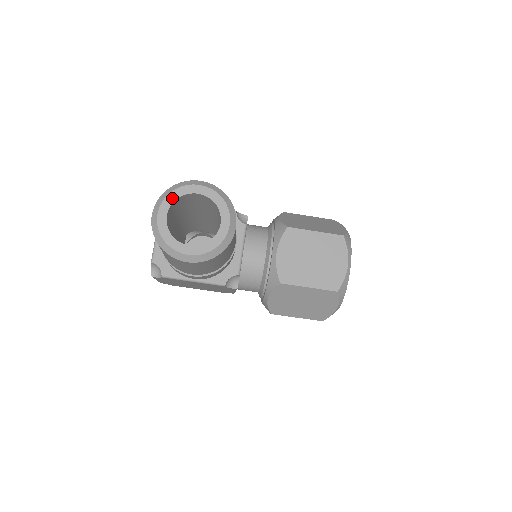
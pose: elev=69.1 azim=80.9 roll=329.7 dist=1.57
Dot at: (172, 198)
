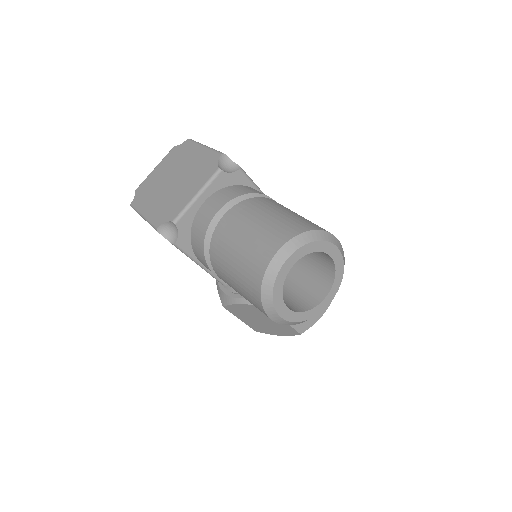
Dot at: (310, 249)
